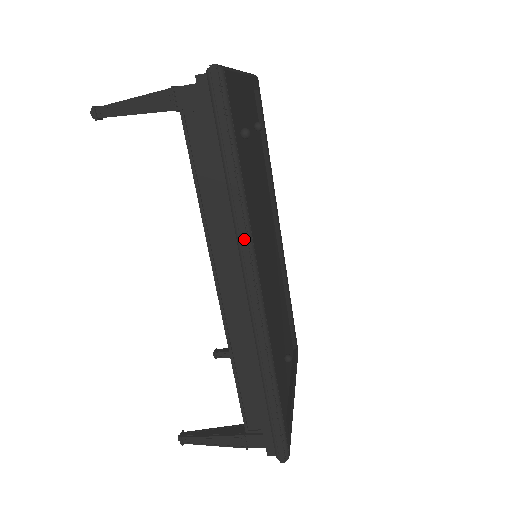
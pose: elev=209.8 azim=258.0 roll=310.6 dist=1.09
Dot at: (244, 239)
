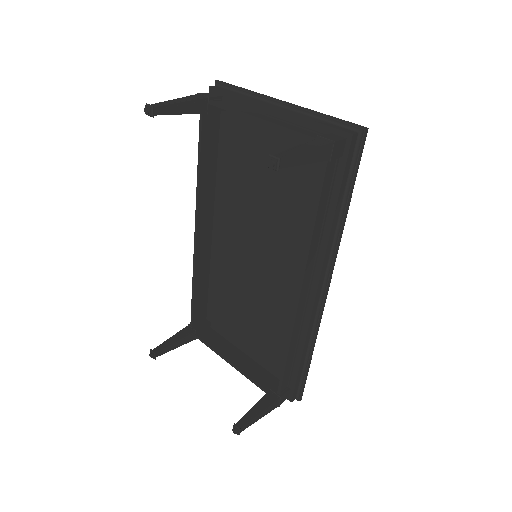
Dot at: (337, 253)
